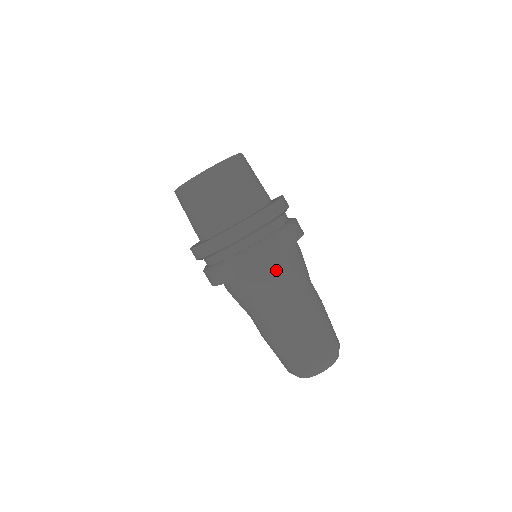
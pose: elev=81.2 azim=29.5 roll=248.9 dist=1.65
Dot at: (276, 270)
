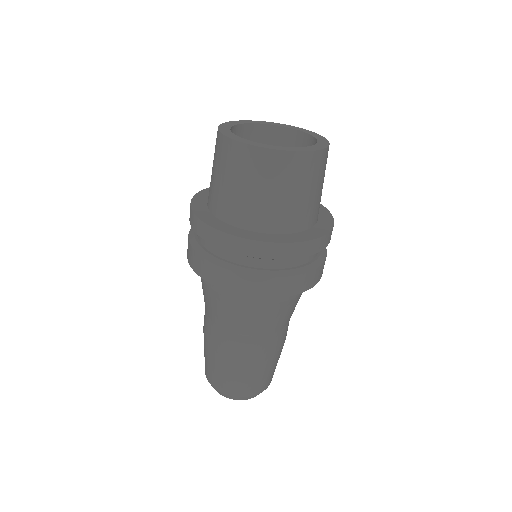
Dot at: (259, 303)
